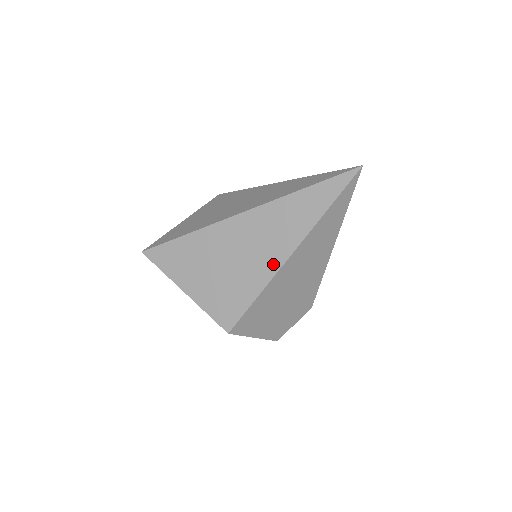
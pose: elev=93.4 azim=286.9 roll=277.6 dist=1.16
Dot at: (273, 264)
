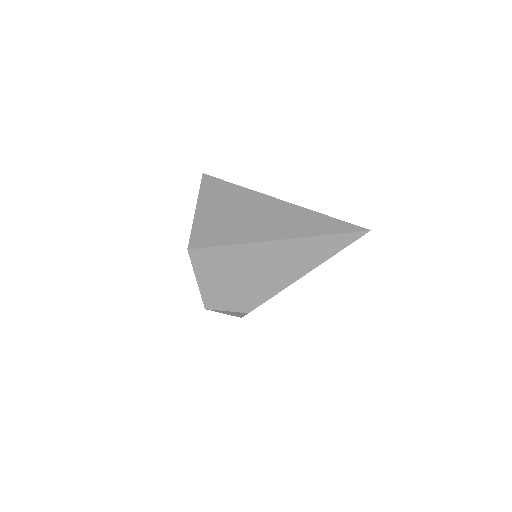
Dot at: (259, 236)
